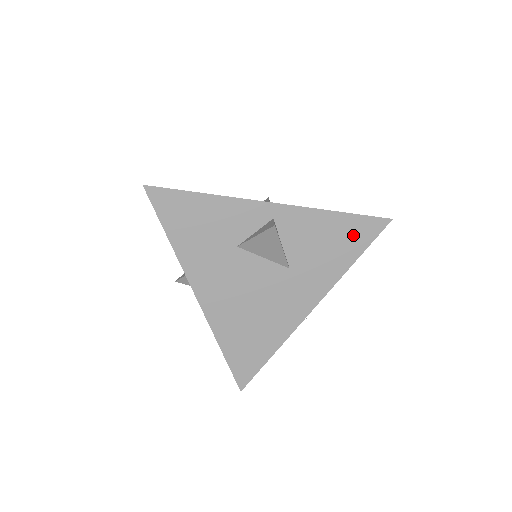
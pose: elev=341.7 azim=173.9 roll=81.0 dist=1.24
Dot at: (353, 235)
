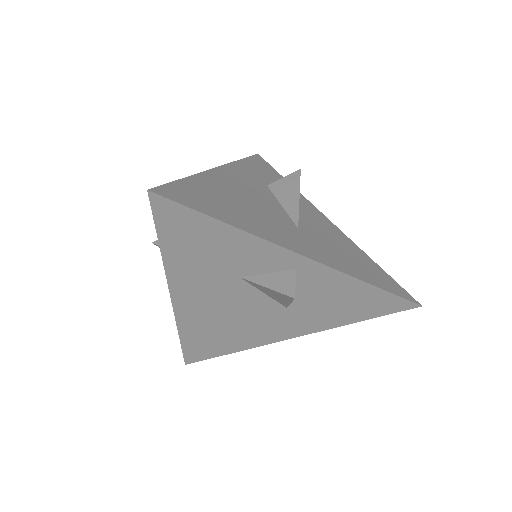
Dot at: (372, 305)
